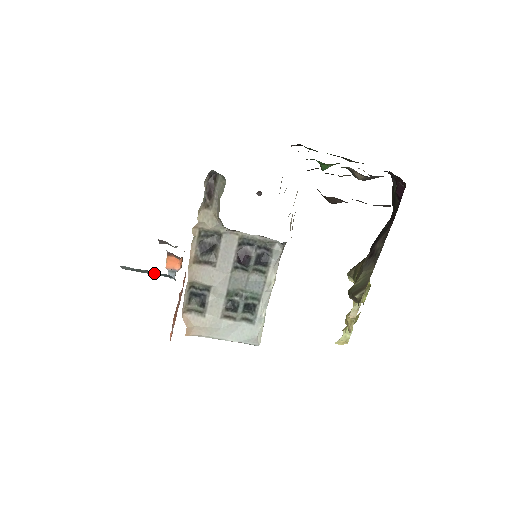
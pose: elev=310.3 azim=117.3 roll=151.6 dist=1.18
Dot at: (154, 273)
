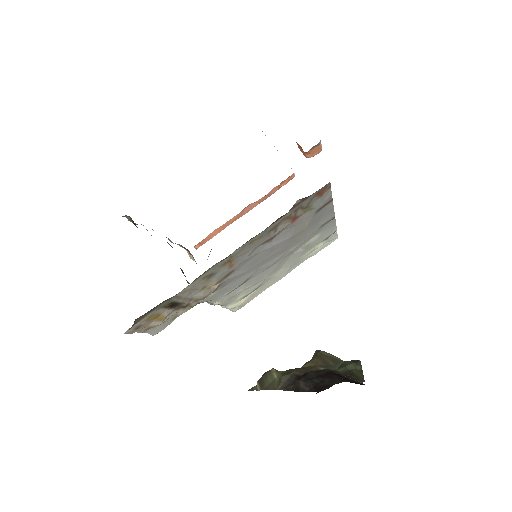
Dot at: occluded
